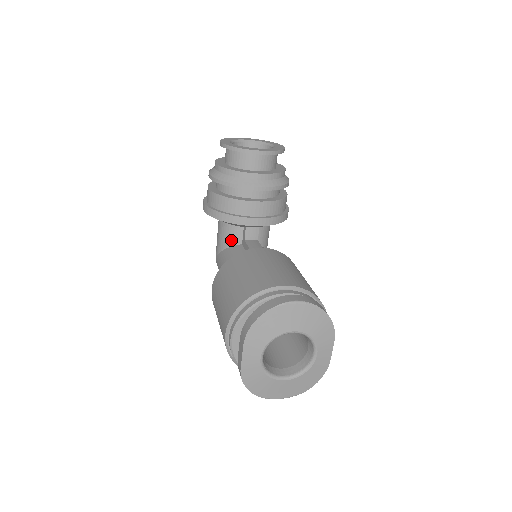
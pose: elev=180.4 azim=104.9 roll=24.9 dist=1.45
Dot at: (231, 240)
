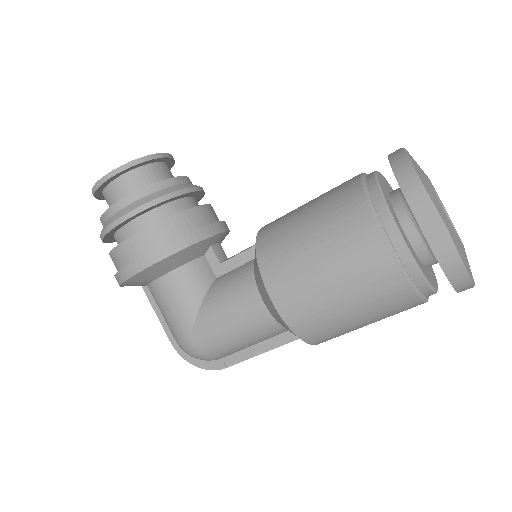
Dot at: (202, 282)
